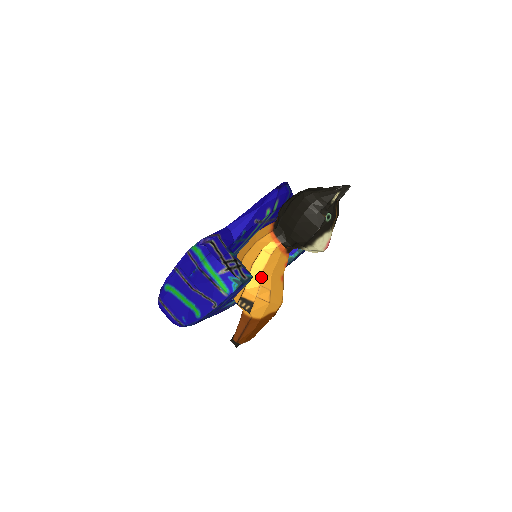
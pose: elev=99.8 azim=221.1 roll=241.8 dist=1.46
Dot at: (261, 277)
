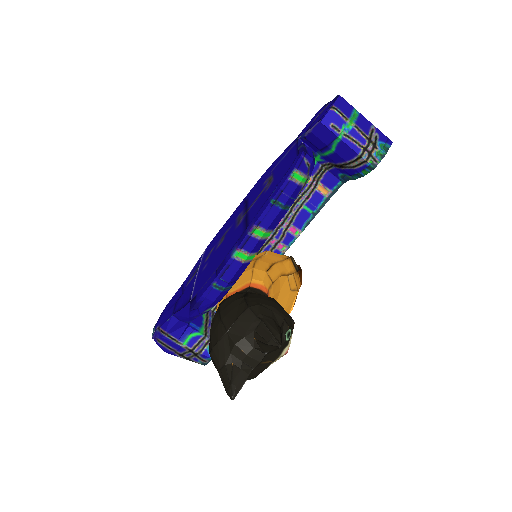
Dot at: occluded
